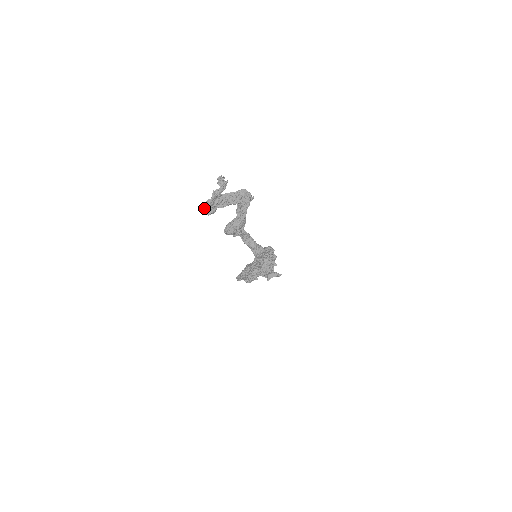
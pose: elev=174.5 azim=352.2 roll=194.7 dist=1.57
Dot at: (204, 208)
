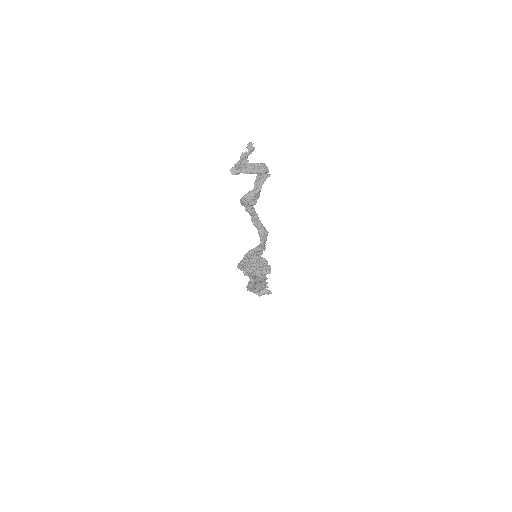
Dot at: (231, 168)
